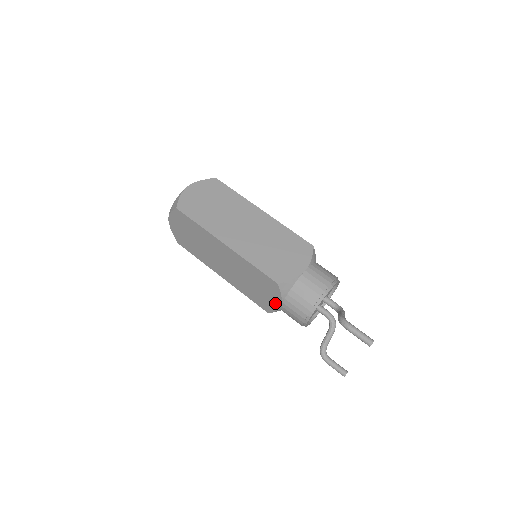
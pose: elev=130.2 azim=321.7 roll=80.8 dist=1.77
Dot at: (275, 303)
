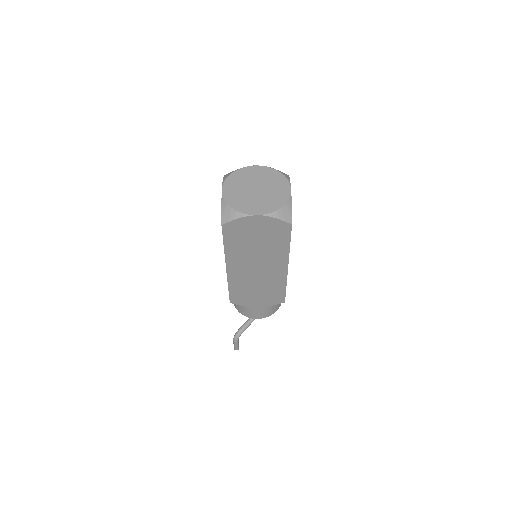
Dot at: occluded
